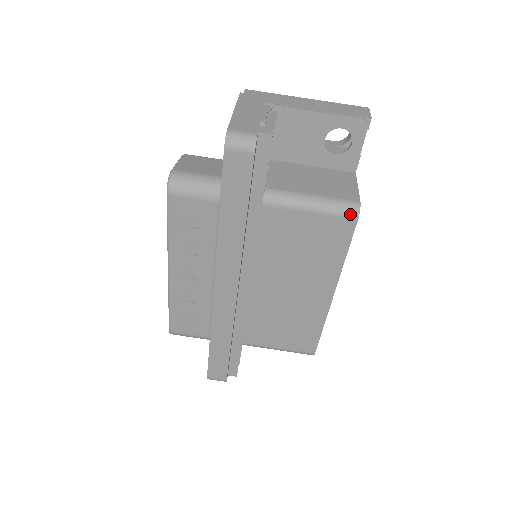
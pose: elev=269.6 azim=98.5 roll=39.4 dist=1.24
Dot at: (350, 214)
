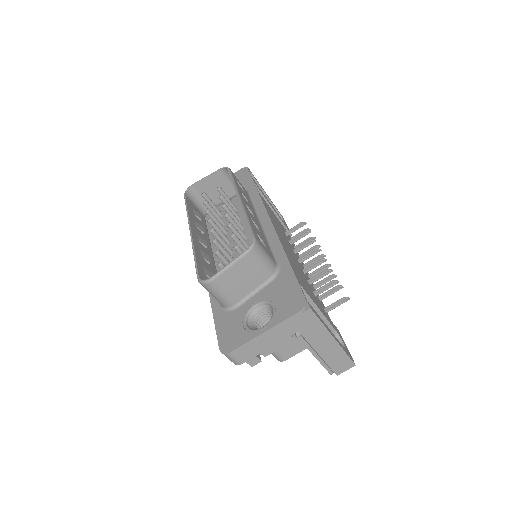
Dot at: occluded
